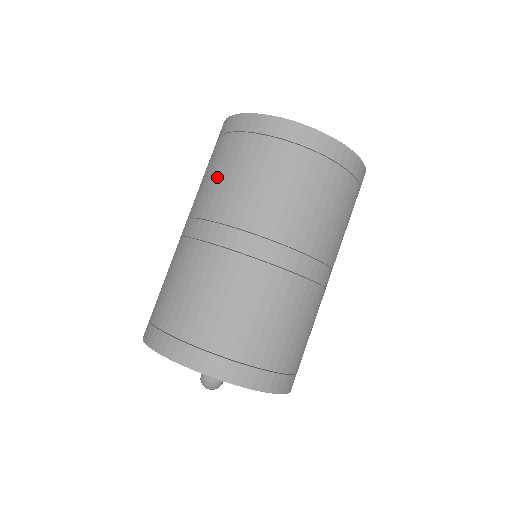
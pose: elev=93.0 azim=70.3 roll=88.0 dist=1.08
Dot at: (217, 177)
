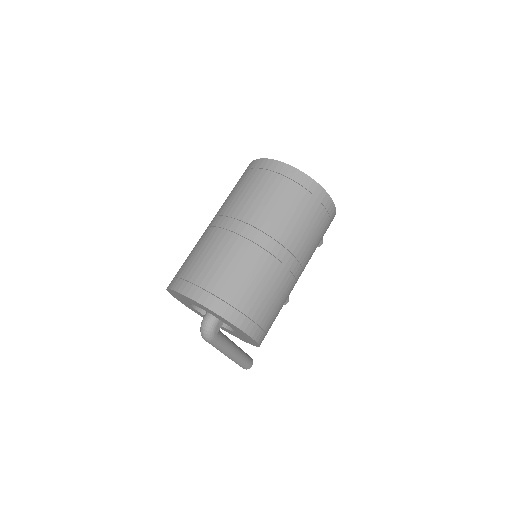
Dot at: (230, 194)
